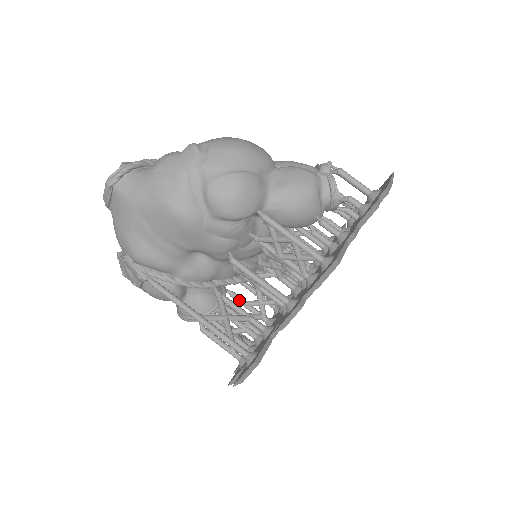
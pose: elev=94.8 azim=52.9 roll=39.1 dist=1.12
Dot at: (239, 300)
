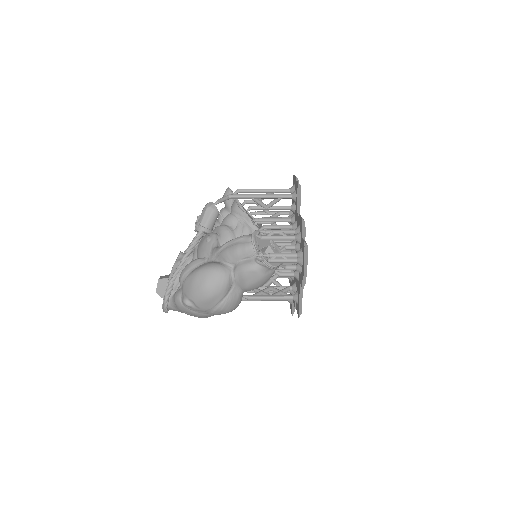
Dot at: occluded
